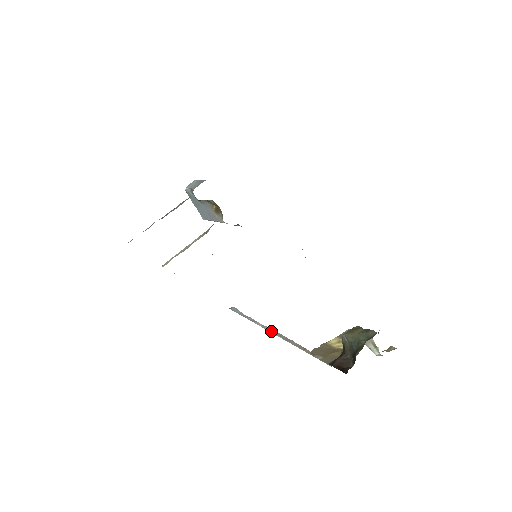
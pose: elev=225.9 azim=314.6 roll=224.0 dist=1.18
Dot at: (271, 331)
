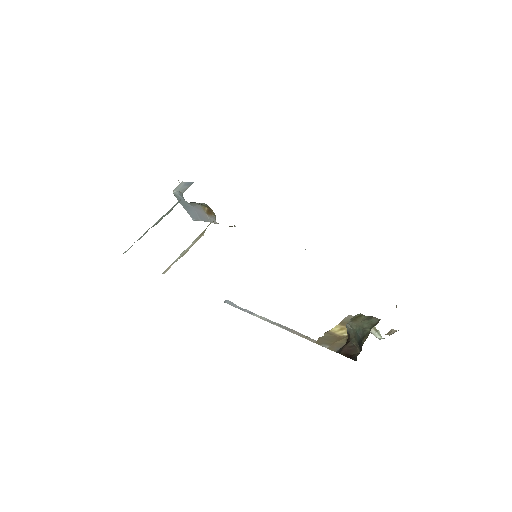
Dot at: (270, 322)
